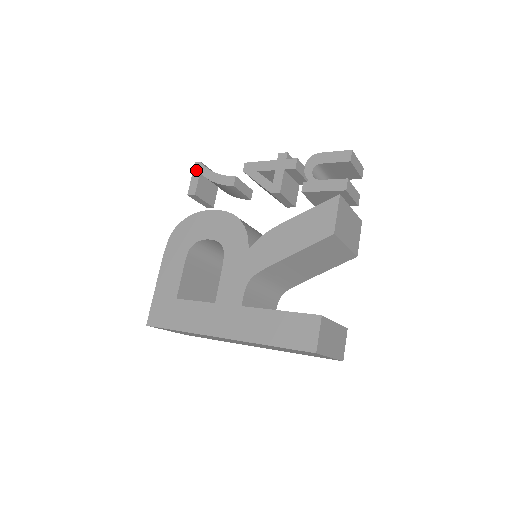
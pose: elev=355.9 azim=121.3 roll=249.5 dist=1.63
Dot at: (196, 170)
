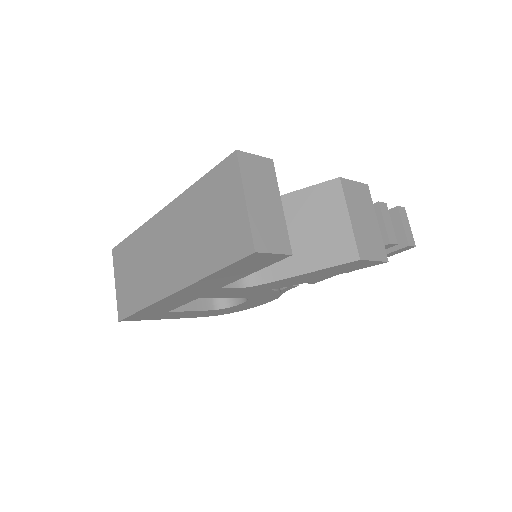
Dot at: occluded
